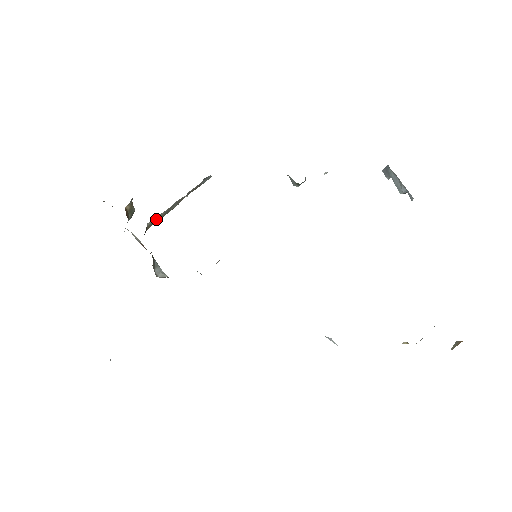
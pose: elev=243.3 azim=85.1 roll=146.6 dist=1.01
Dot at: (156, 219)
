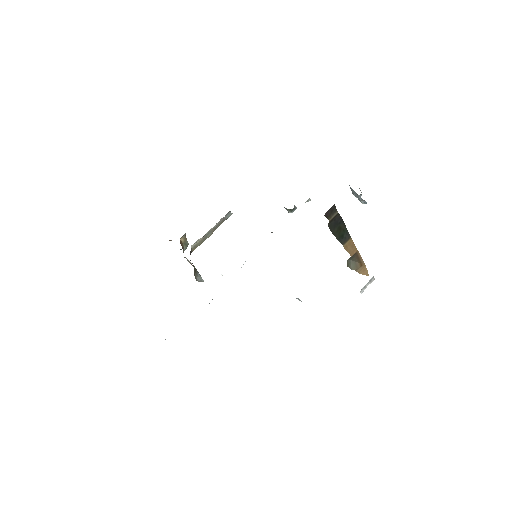
Dot at: (197, 244)
